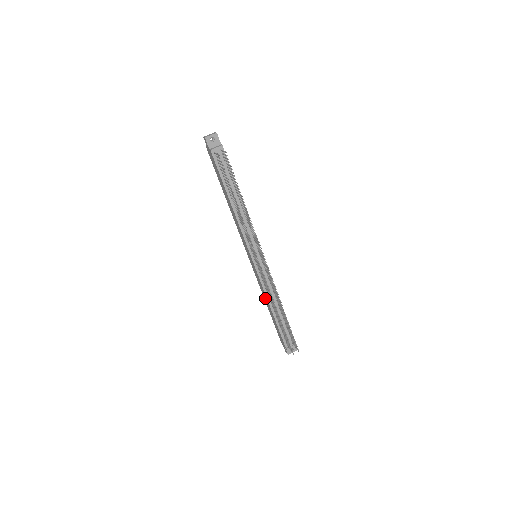
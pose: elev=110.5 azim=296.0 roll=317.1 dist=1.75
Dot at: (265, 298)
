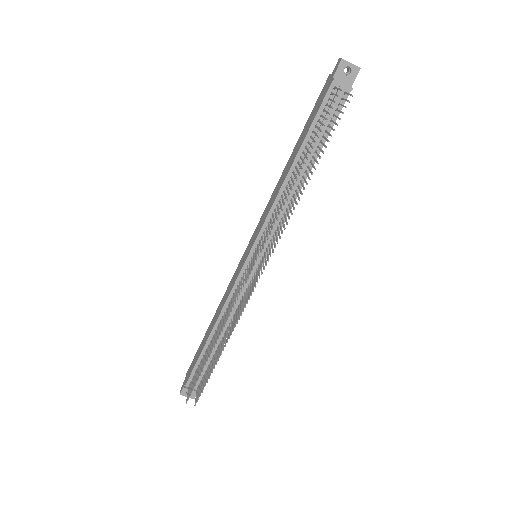
Dot at: (218, 311)
